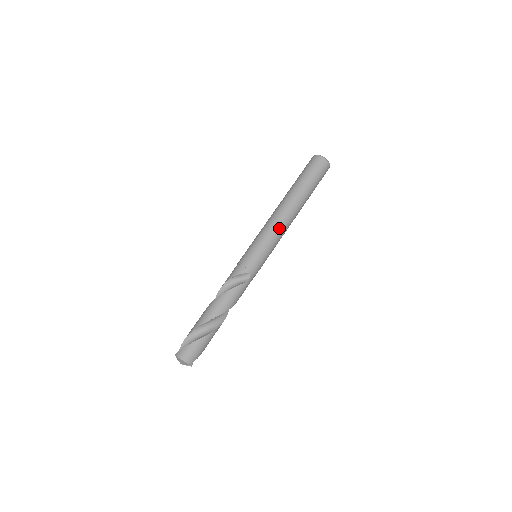
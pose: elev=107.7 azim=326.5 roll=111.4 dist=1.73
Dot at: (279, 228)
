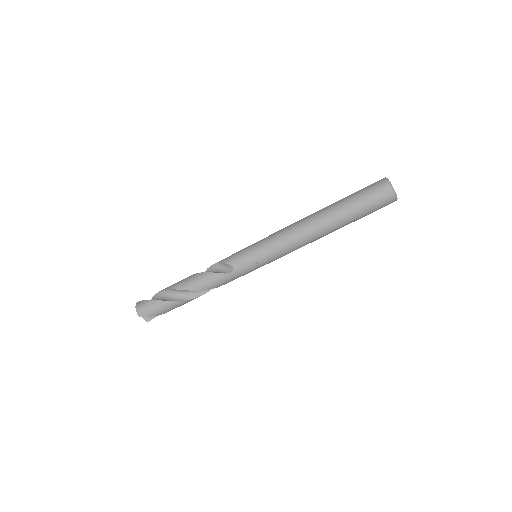
Dot at: (288, 237)
